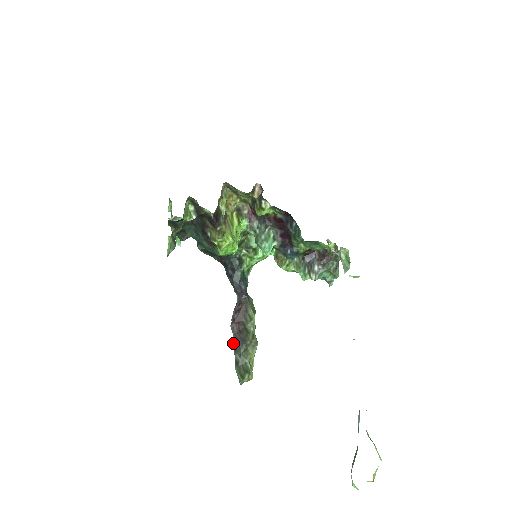
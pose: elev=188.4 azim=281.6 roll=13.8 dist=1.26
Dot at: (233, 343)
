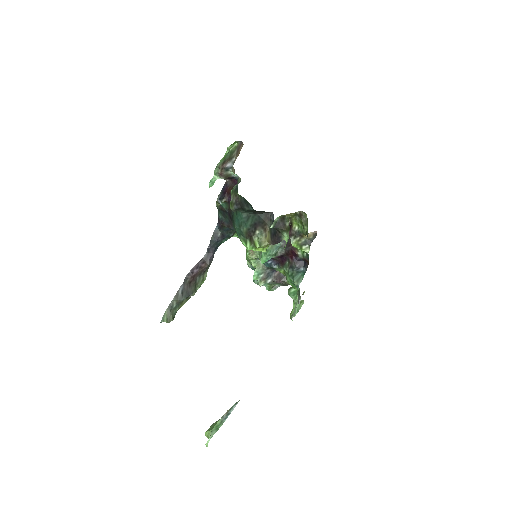
Dot at: (179, 290)
